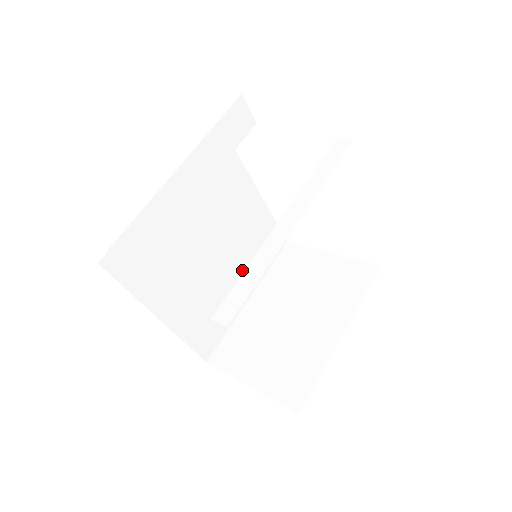
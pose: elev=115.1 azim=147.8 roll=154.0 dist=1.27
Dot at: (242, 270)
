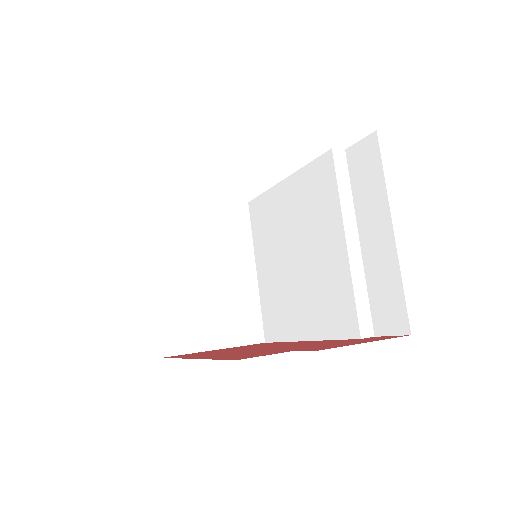
Dot at: occluded
